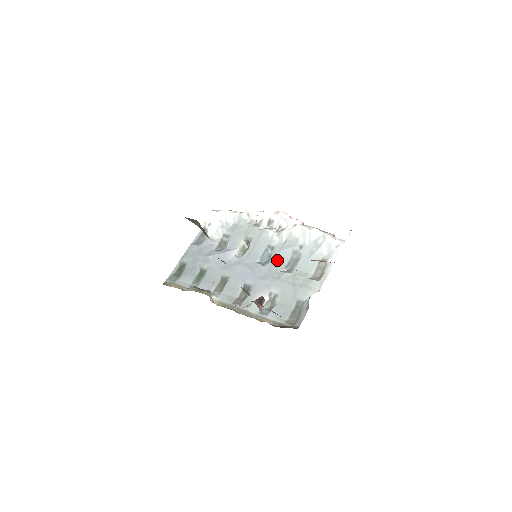
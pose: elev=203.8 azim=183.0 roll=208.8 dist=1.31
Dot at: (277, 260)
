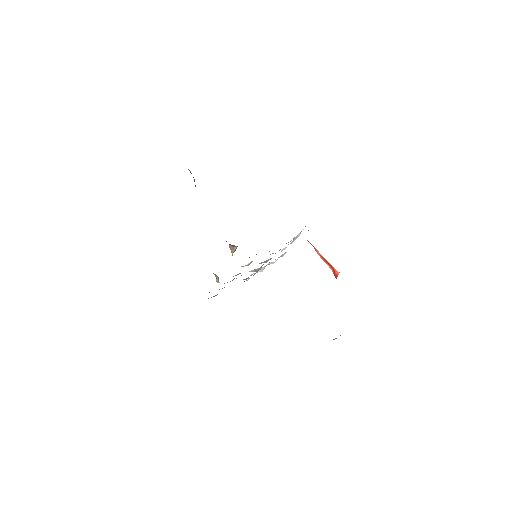
Dot at: occluded
